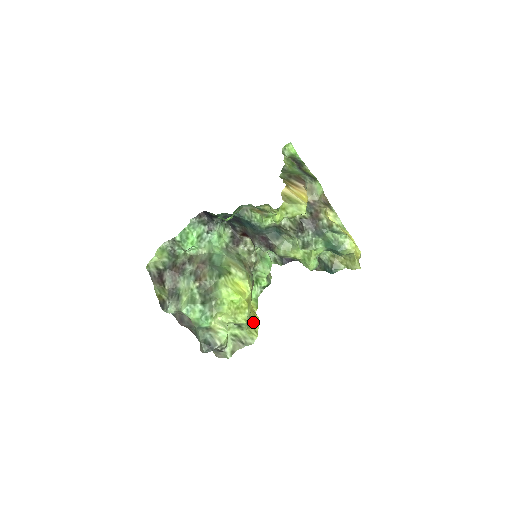
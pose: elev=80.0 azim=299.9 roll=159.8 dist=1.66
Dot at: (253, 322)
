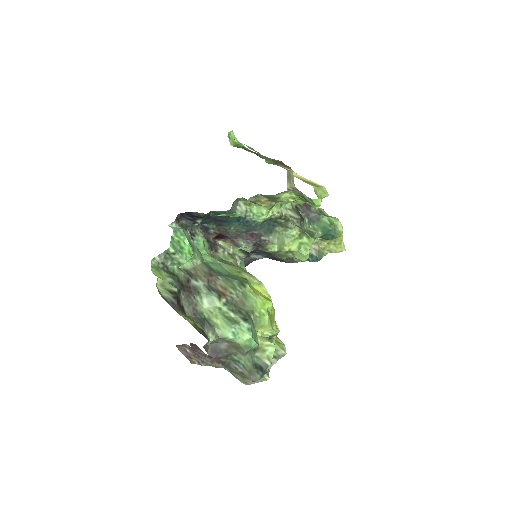
Dot at: occluded
